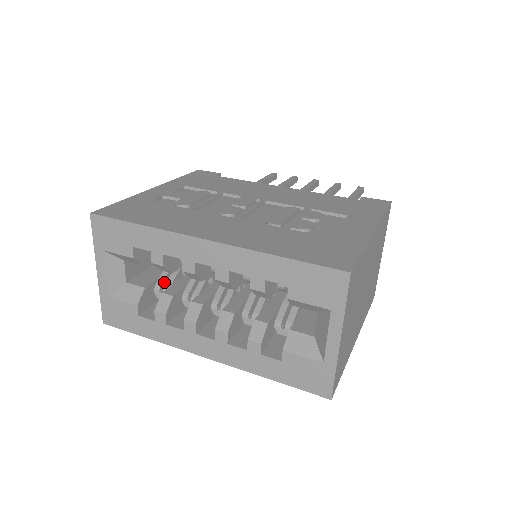
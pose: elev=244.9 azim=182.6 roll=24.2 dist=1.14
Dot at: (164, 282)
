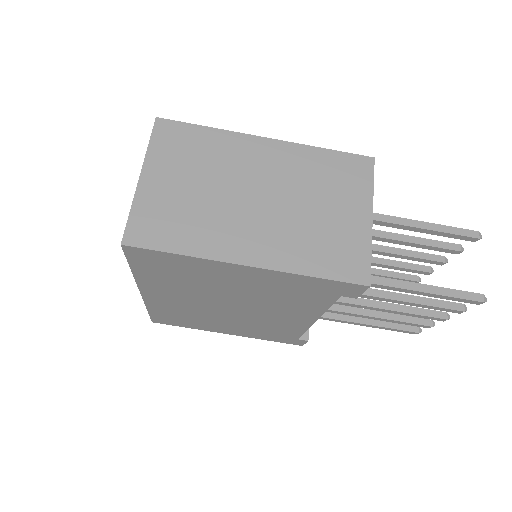
Dot at: occluded
